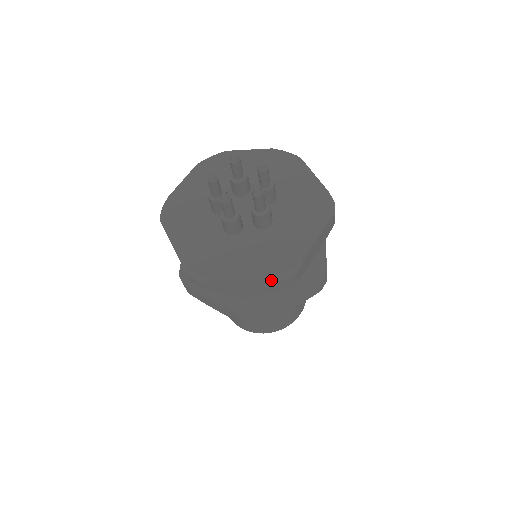
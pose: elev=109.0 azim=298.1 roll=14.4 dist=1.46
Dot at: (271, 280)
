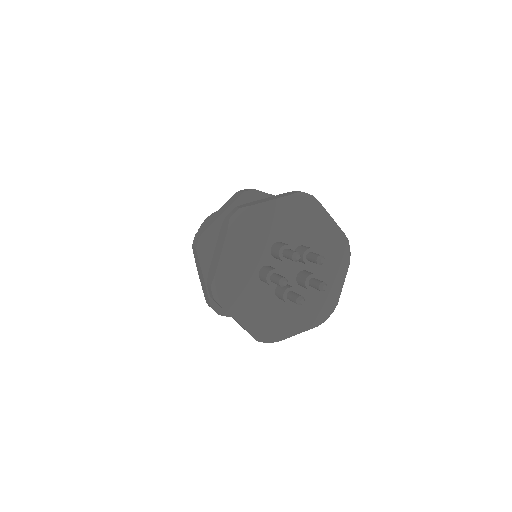
Dot at: occluded
